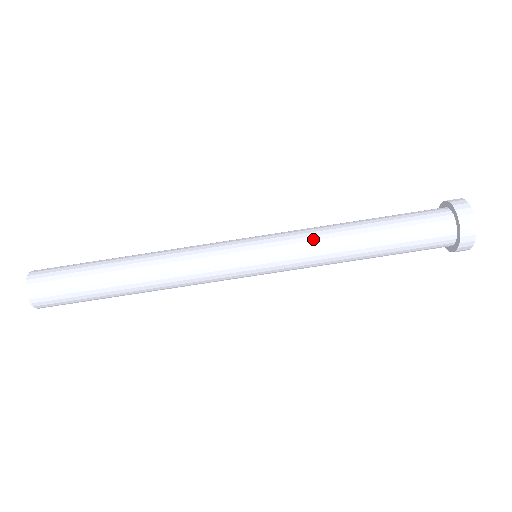
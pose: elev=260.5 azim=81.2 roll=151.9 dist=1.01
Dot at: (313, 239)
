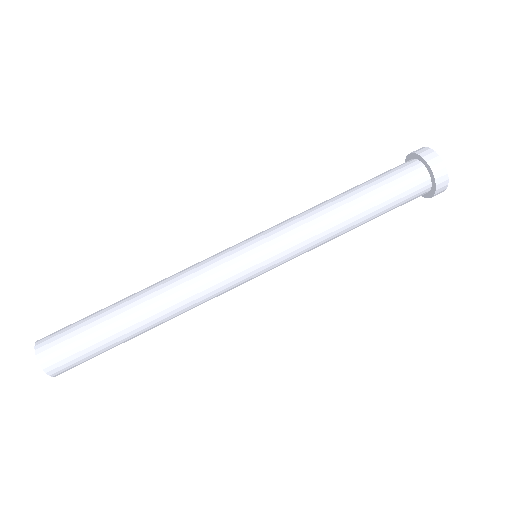
Dot at: (310, 231)
